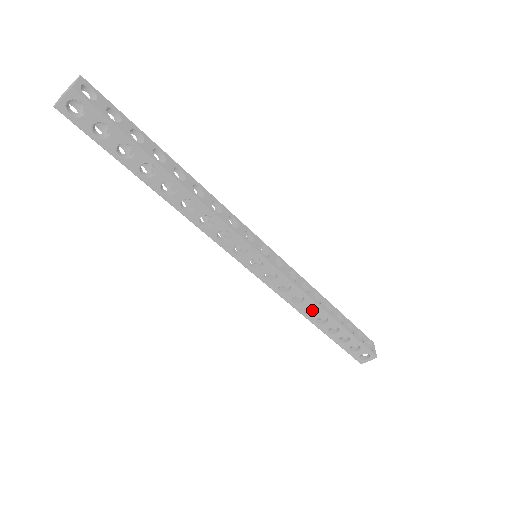
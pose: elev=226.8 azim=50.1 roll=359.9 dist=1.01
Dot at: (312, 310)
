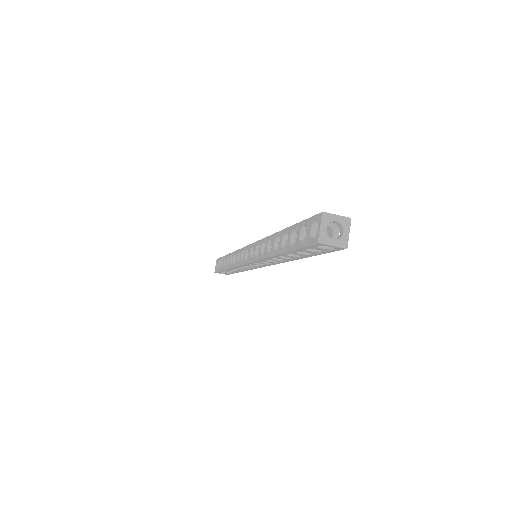
Dot at: occluded
